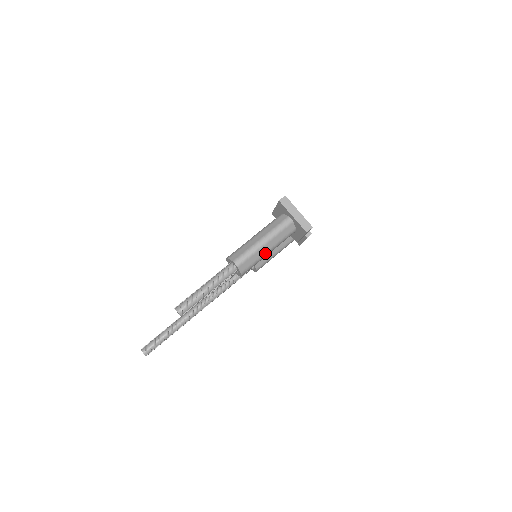
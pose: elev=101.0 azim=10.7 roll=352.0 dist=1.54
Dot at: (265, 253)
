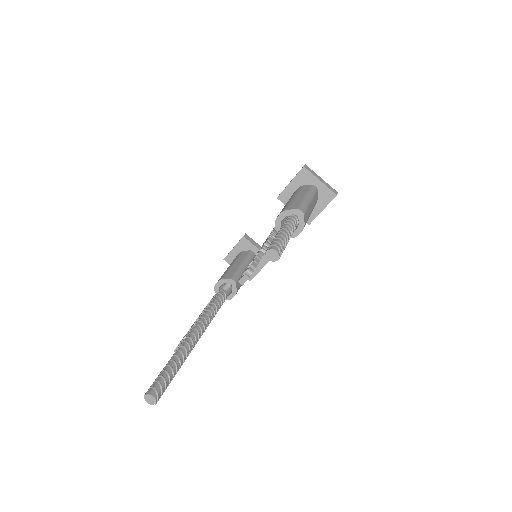
Dot at: (310, 213)
